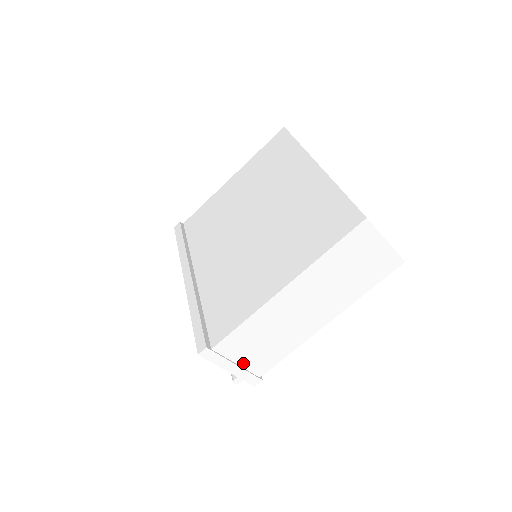
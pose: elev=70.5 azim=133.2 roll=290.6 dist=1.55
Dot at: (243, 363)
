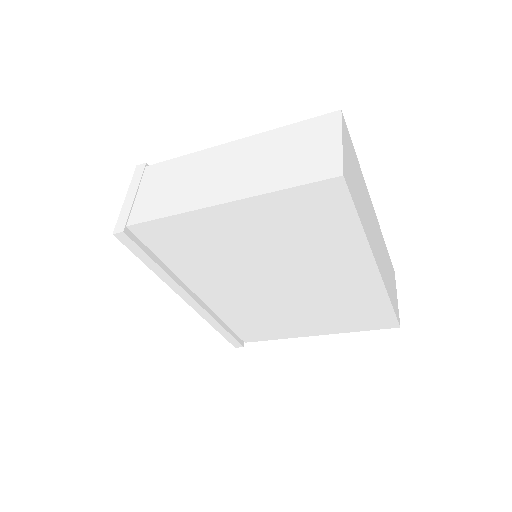
Dot at: occluded
